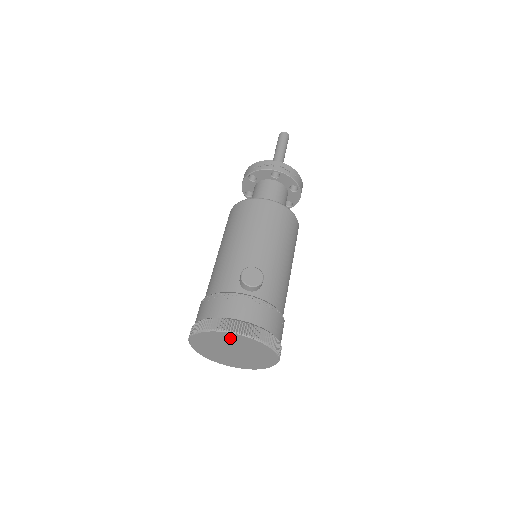
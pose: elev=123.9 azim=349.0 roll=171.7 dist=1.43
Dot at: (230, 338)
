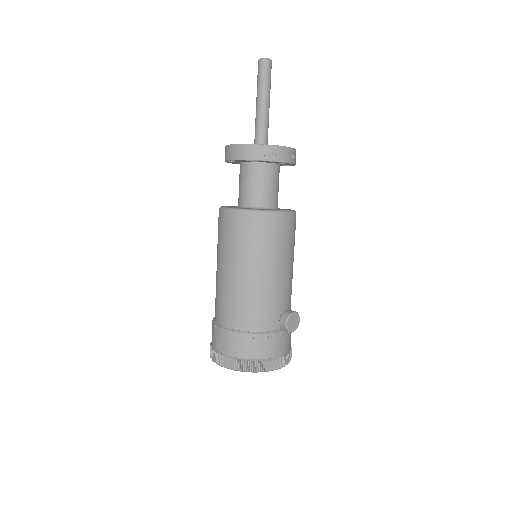
Dot at: occluded
